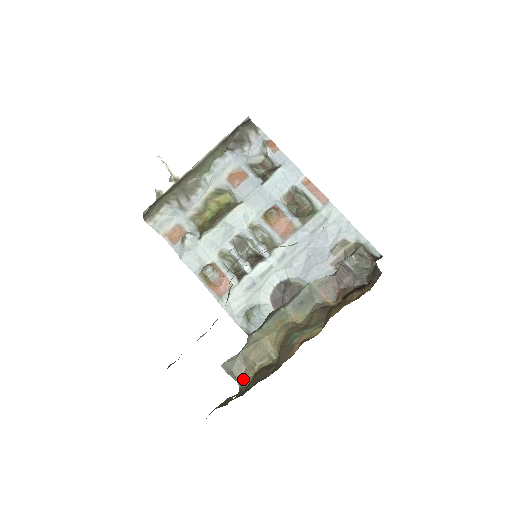
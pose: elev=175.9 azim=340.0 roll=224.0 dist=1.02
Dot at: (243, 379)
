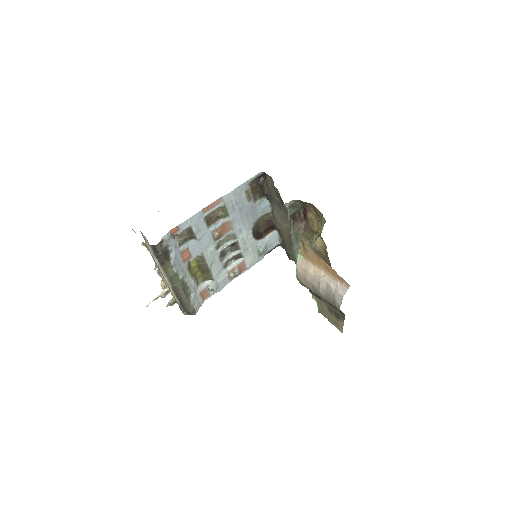
Dot at: occluded
